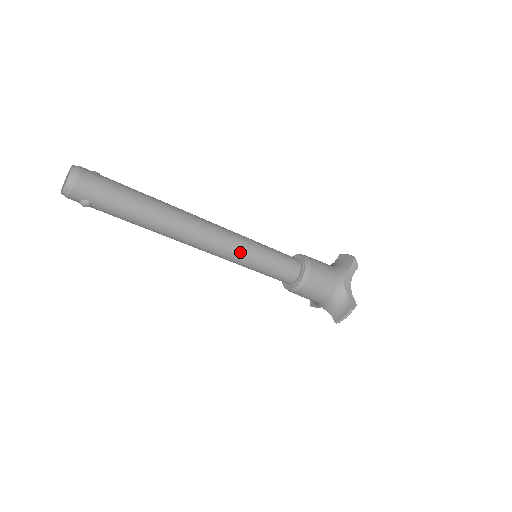
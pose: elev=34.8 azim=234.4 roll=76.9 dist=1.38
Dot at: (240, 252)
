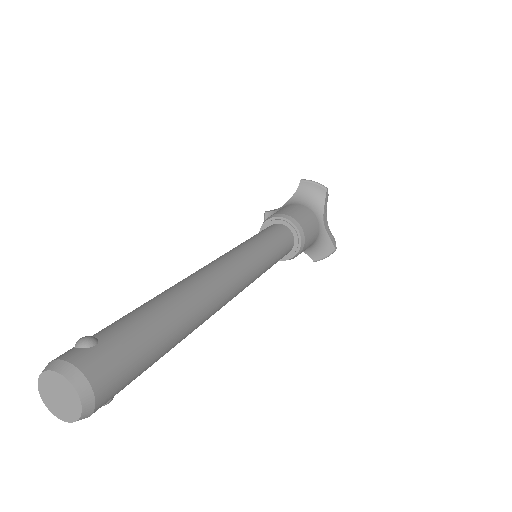
Dot at: (257, 277)
